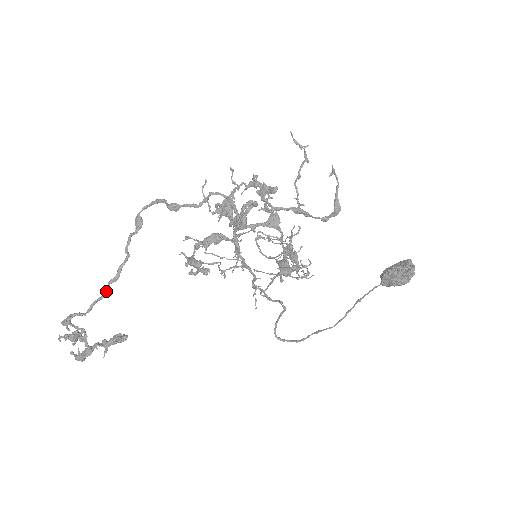
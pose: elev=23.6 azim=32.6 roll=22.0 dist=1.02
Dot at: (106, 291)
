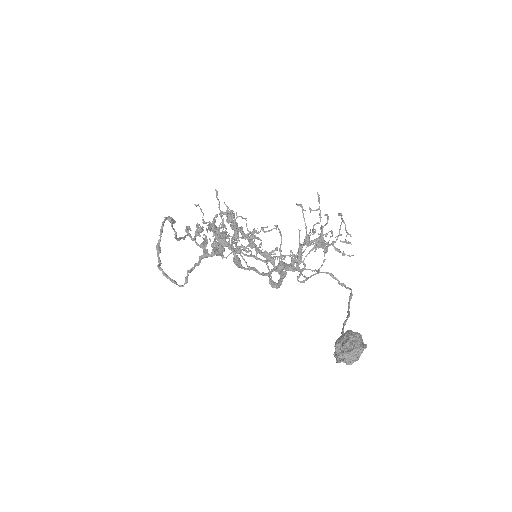
Dot at: occluded
